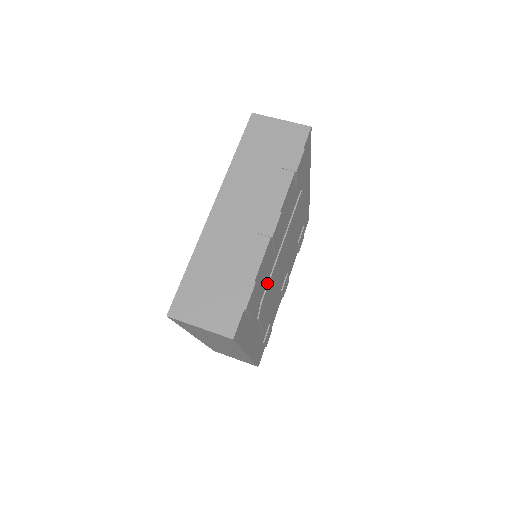
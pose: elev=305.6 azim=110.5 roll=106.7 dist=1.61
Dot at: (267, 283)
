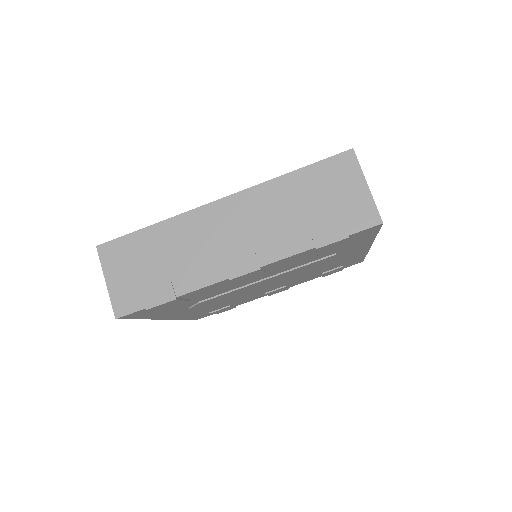
Dot at: (220, 294)
